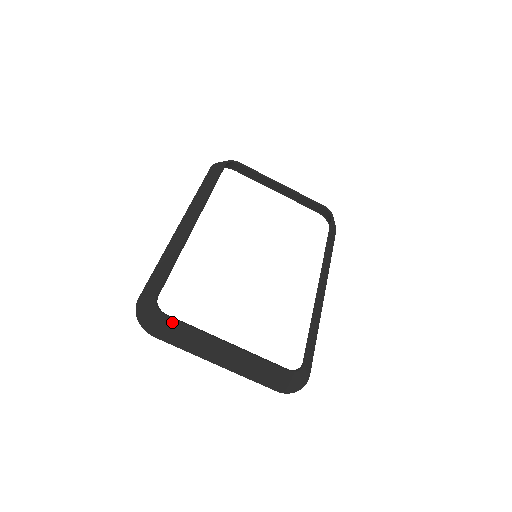
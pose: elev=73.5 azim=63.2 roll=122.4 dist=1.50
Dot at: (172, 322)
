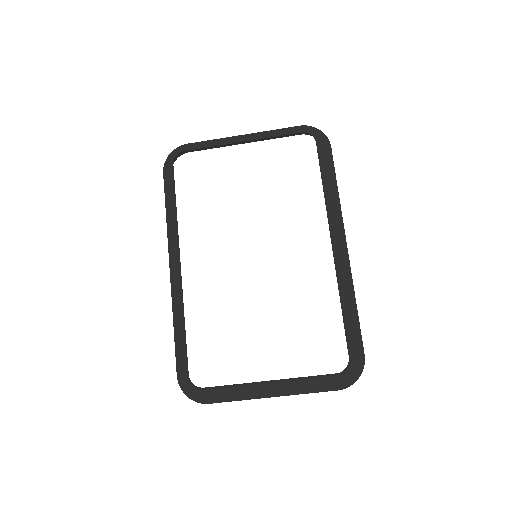
Dot at: (212, 392)
